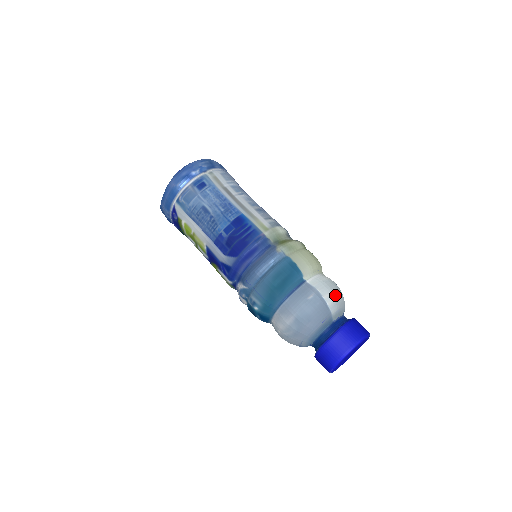
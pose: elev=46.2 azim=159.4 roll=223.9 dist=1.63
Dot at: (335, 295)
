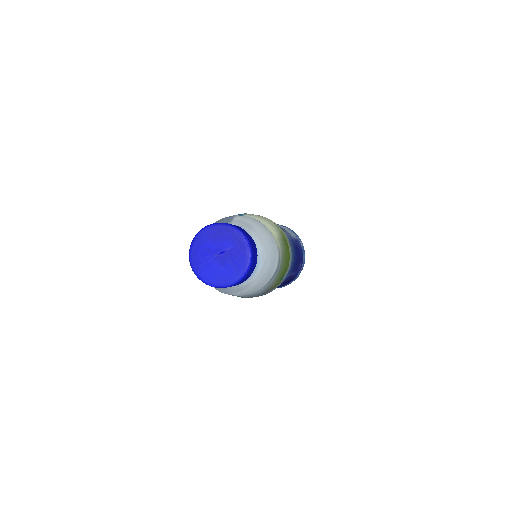
Dot at: (249, 220)
